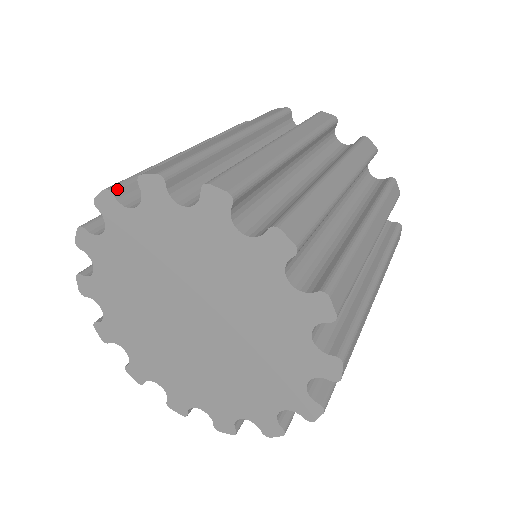
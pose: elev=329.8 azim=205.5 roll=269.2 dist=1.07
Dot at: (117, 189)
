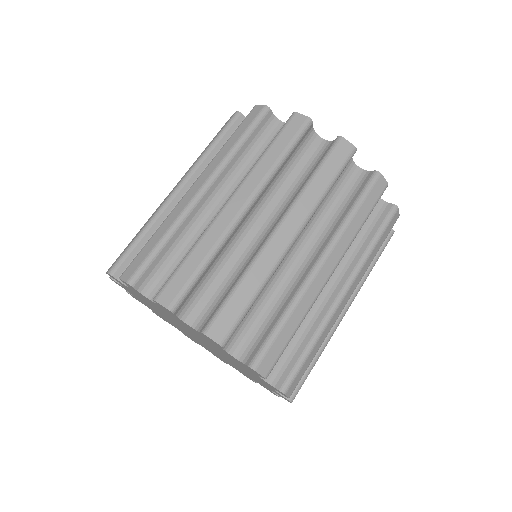
Dot at: (178, 308)
